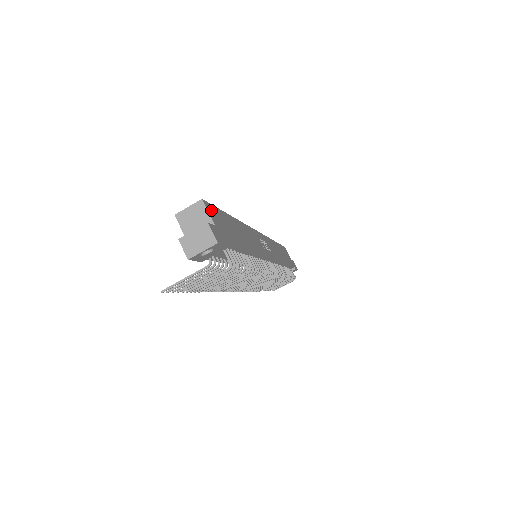
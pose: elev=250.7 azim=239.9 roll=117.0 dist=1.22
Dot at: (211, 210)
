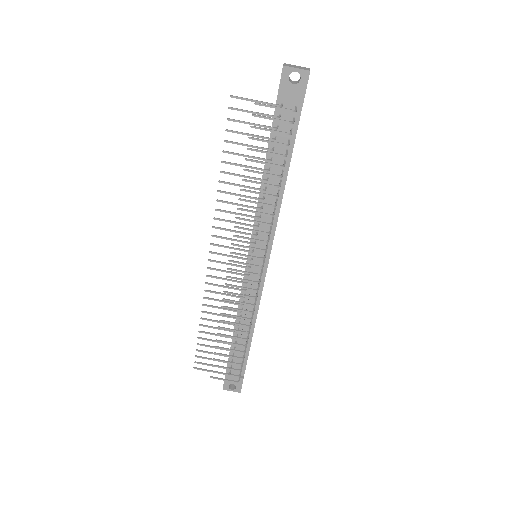
Dot at: occluded
